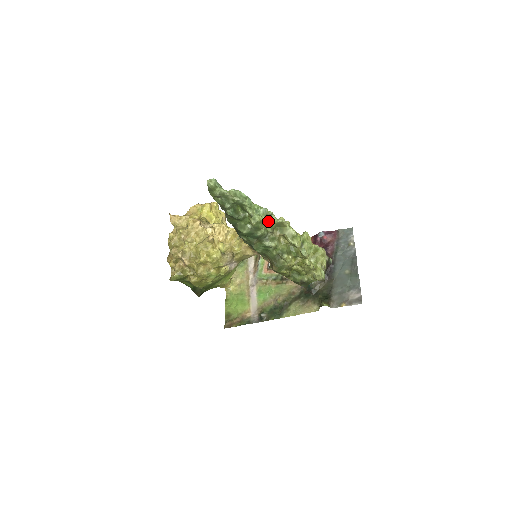
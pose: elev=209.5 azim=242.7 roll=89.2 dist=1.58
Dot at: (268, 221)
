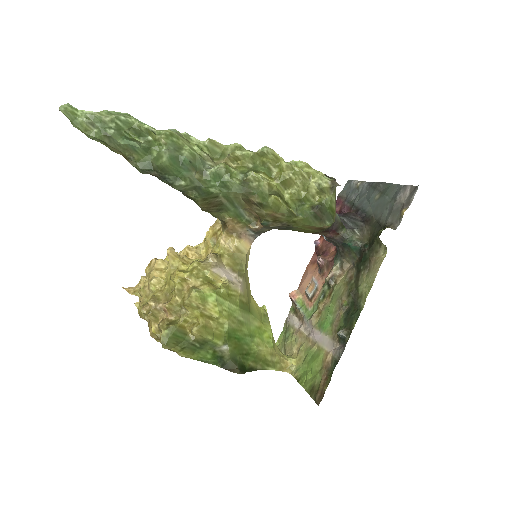
Dot at: (189, 143)
